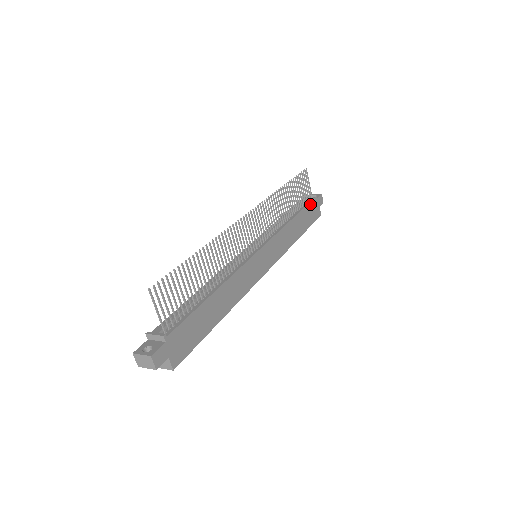
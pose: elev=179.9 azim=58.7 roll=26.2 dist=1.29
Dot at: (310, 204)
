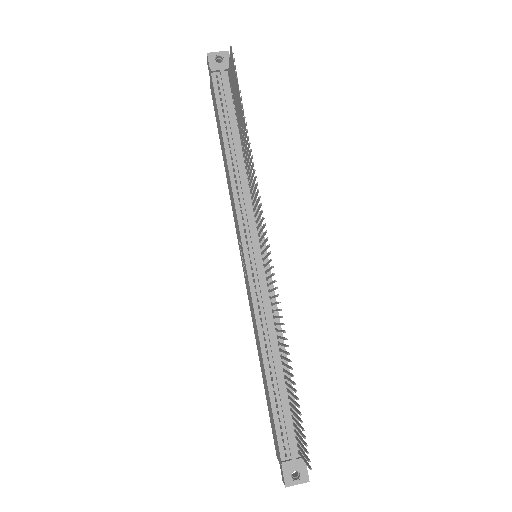
Dot at: occluded
